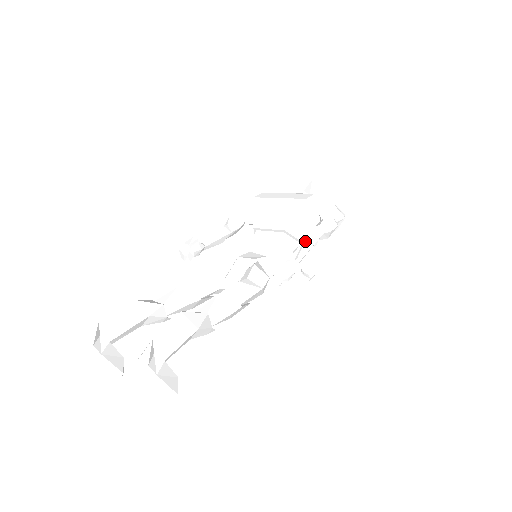
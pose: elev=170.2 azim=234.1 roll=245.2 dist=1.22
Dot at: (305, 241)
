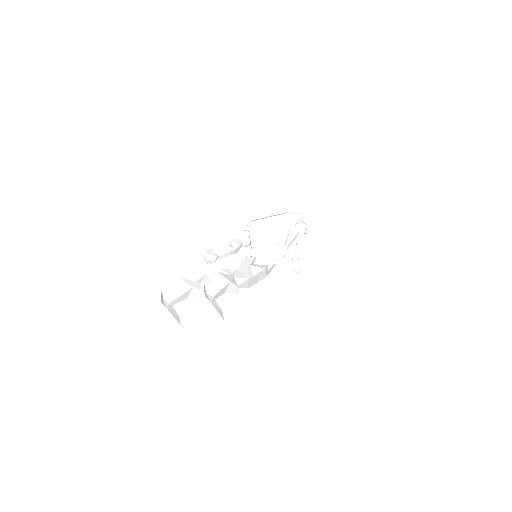
Dot at: (289, 234)
